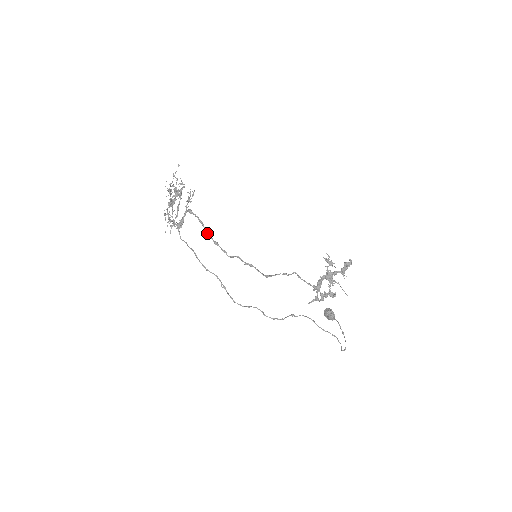
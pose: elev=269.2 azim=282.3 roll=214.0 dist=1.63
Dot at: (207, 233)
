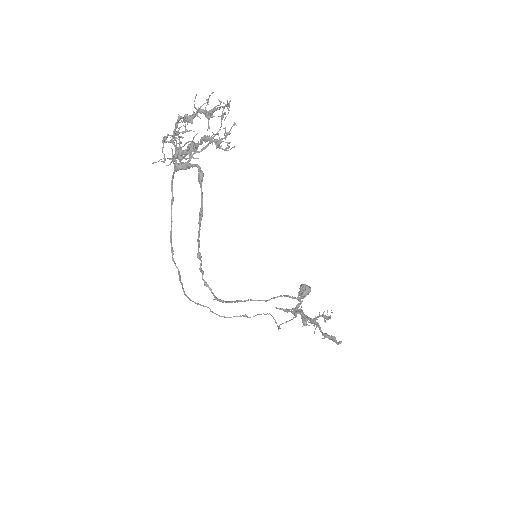
Dot at: (198, 235)
